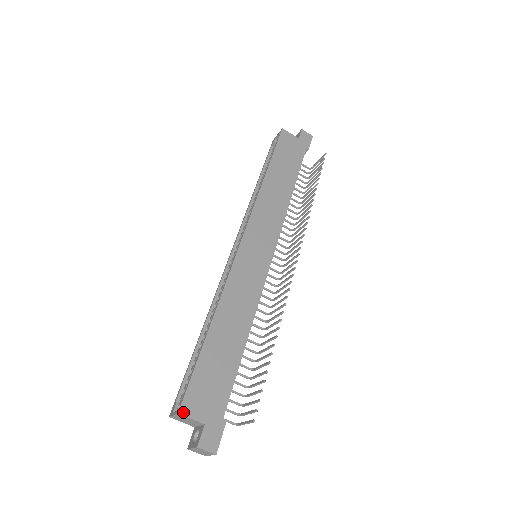
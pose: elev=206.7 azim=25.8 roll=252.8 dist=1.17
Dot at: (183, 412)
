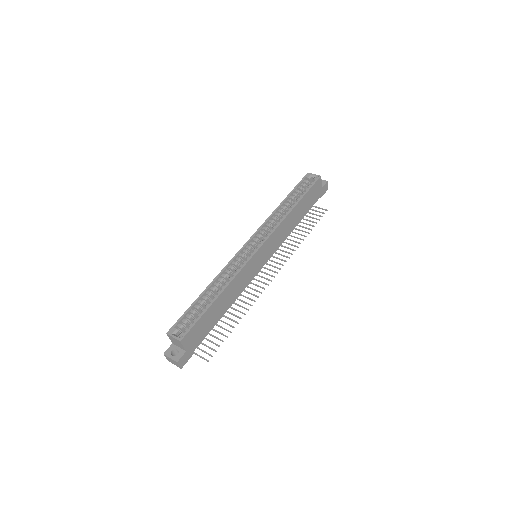
Dot at: (182, 341)
